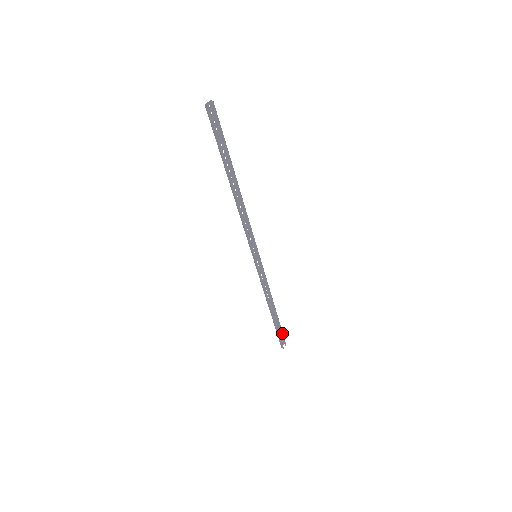
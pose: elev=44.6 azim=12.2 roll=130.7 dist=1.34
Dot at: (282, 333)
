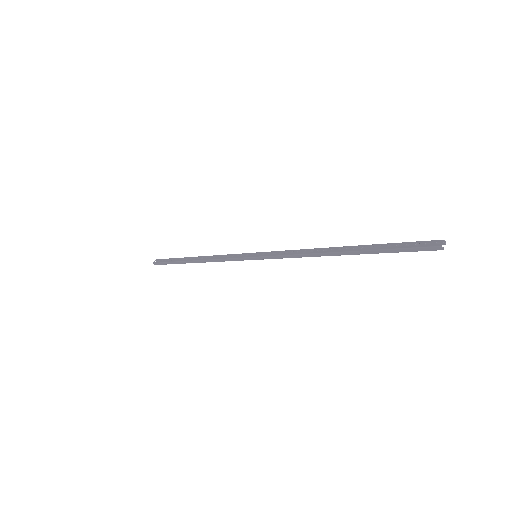
Dot at: occluded
